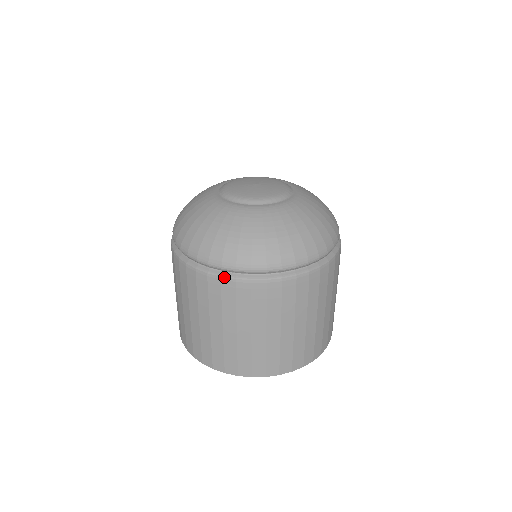
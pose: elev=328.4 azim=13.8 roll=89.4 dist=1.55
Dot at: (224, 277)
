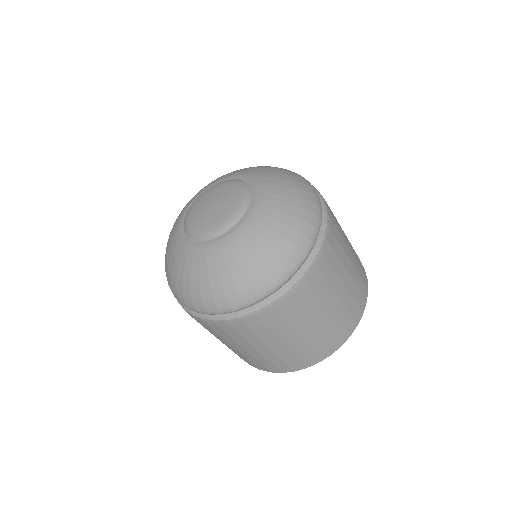
Dot at: occluded
